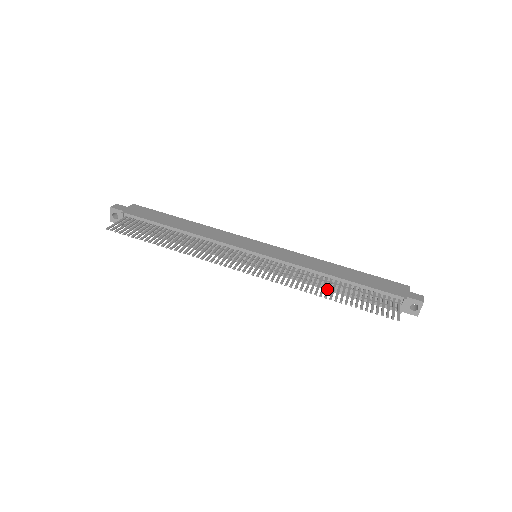
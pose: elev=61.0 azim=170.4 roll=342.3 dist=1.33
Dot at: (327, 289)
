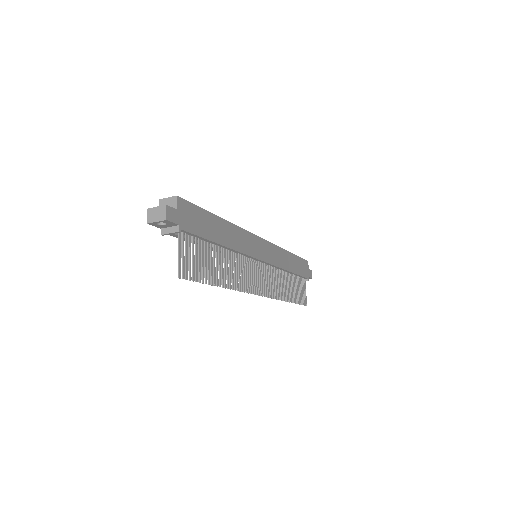
Dot at: (288, 290)
